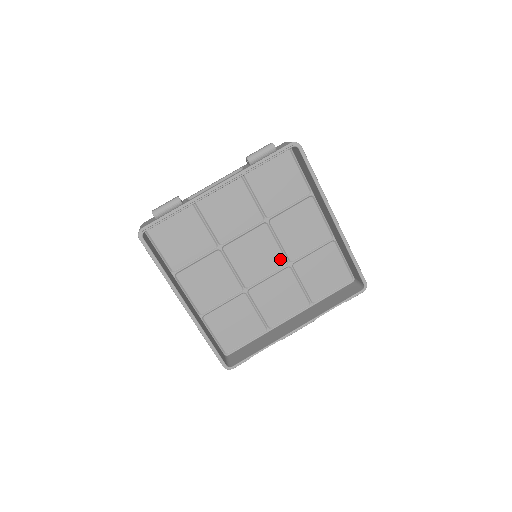
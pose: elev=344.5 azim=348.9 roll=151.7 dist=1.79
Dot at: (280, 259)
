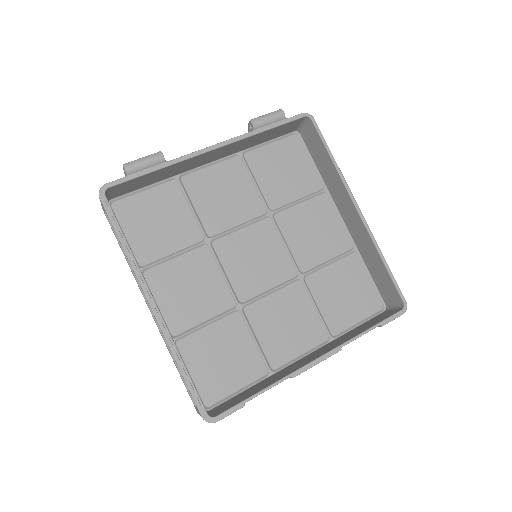
Dot at: (287, 268)
